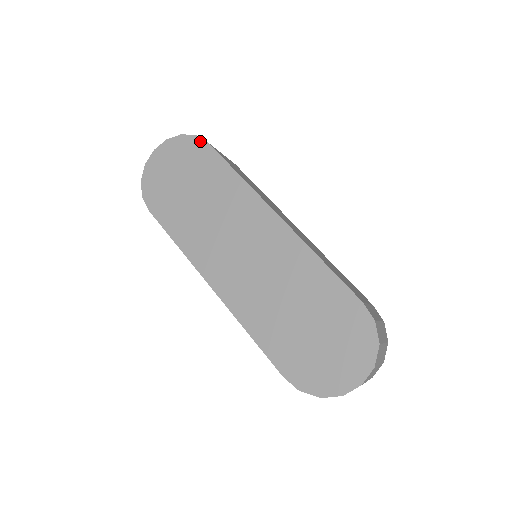
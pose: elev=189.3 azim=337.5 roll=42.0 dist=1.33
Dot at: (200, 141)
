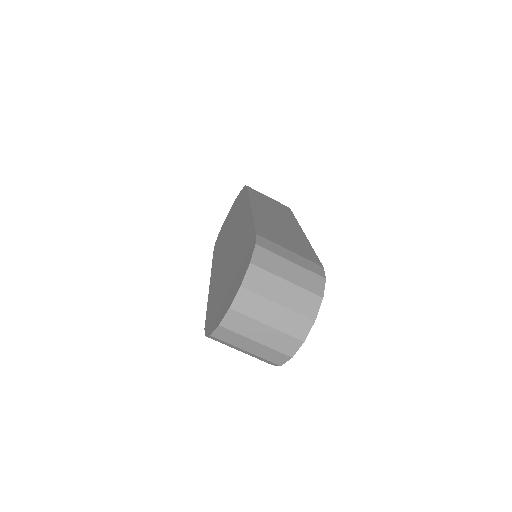
Dot at: occluded
